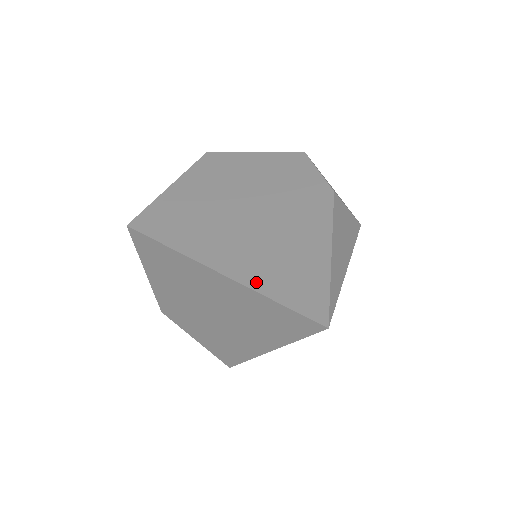
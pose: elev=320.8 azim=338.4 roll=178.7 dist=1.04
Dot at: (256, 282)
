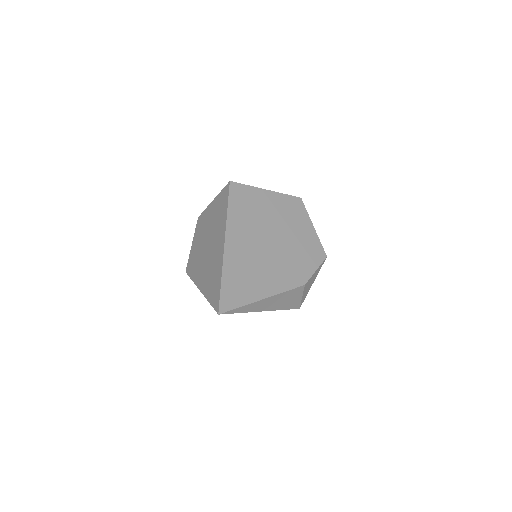
Dot at: (227, 268)
